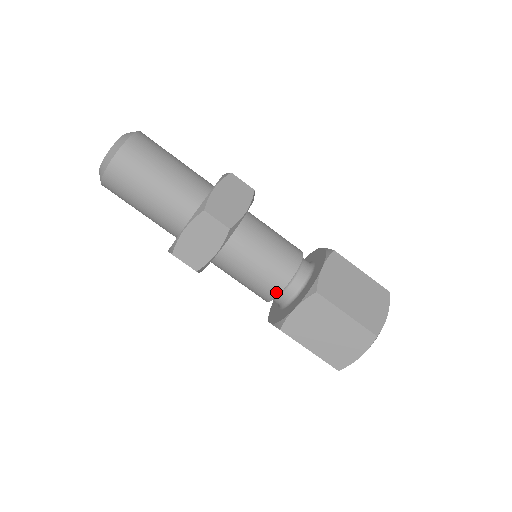
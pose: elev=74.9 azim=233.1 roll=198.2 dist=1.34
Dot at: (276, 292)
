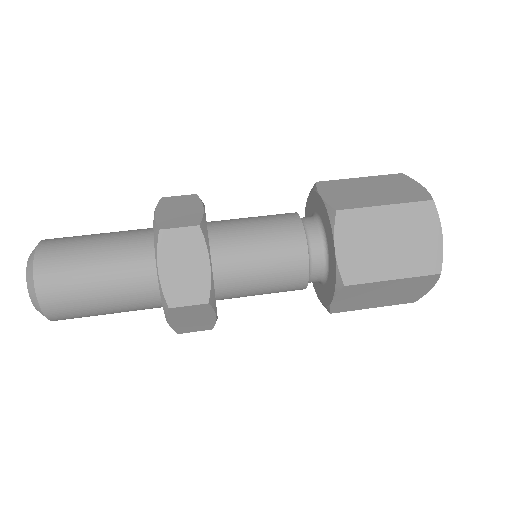
Dot at: (296, 220)
